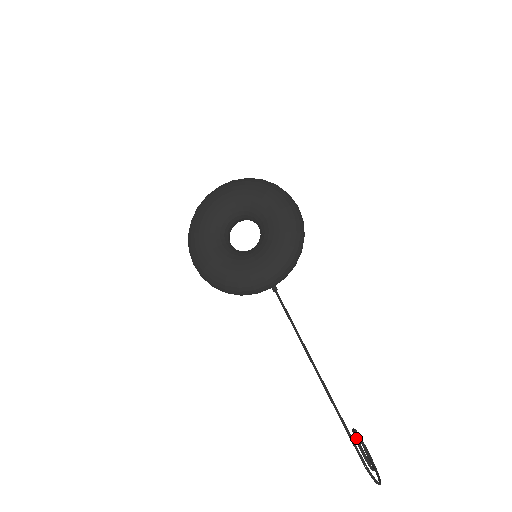
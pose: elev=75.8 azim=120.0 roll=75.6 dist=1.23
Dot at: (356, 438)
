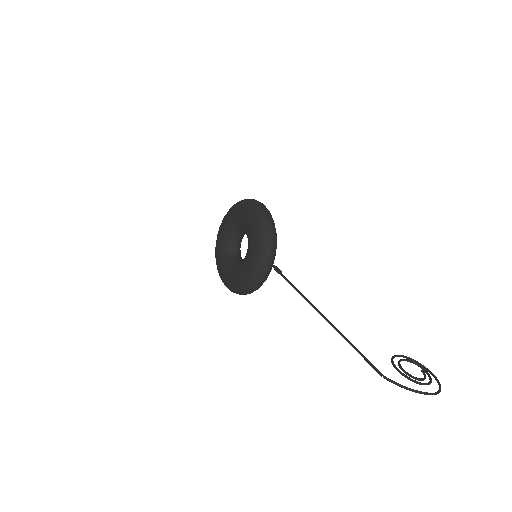
Dot at: (391, 360)
